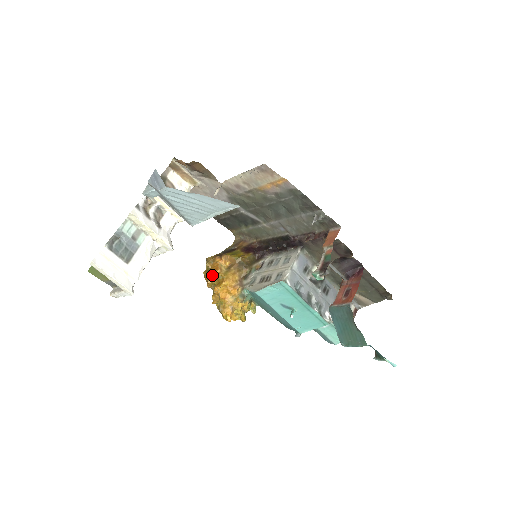
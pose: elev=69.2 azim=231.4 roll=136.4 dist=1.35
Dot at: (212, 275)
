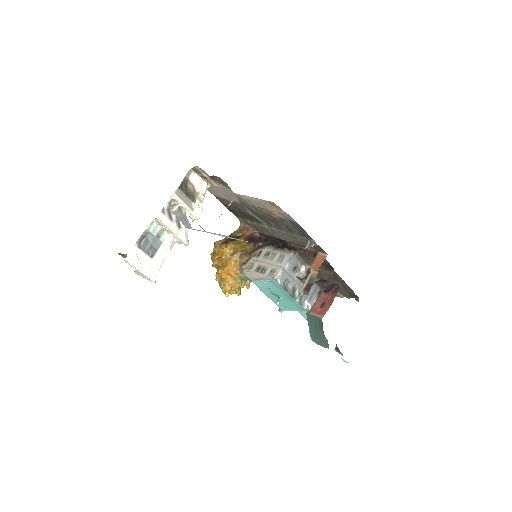
Dot at: (218, 259)
